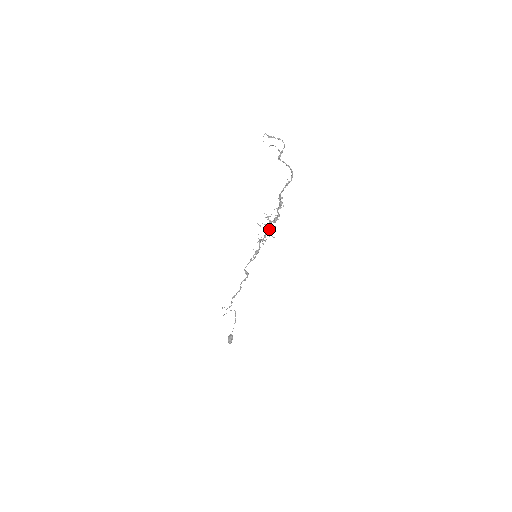
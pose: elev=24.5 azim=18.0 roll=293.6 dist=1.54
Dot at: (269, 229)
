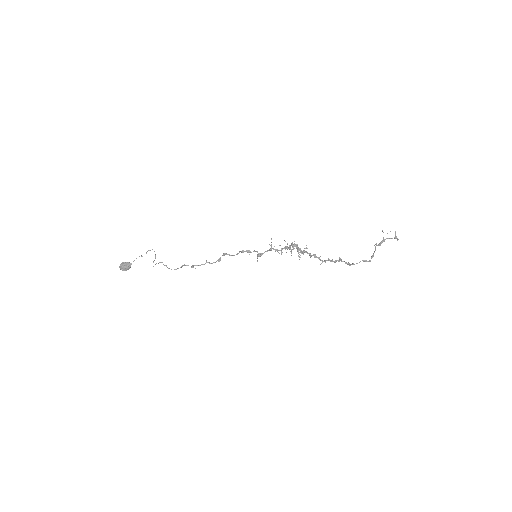
Dot at: occluded
